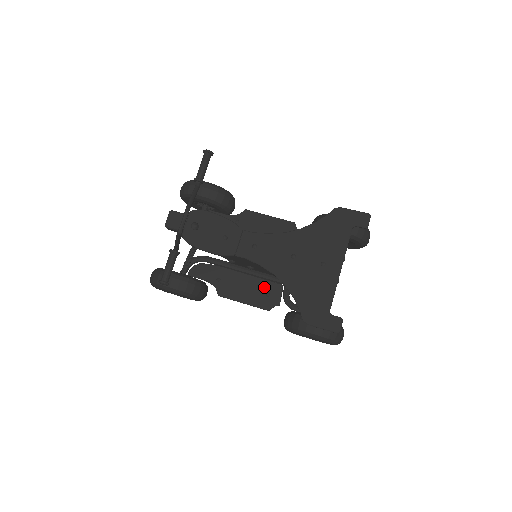
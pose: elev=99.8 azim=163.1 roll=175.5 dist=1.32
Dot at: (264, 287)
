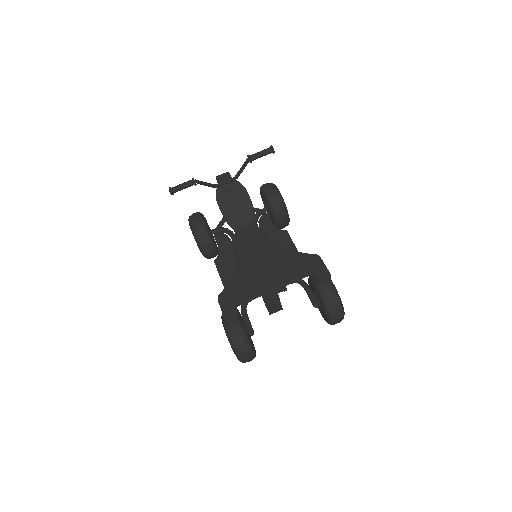
Dot at: occluded
